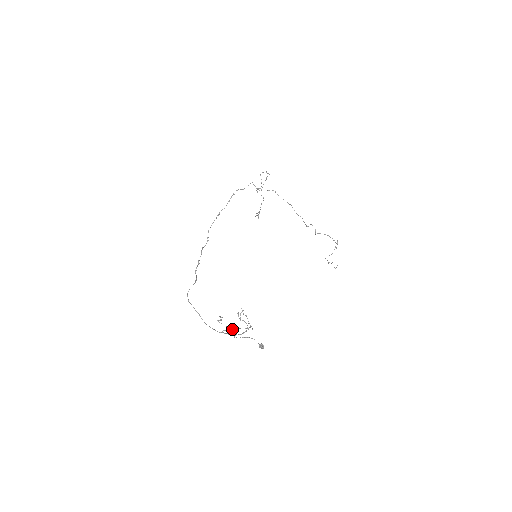
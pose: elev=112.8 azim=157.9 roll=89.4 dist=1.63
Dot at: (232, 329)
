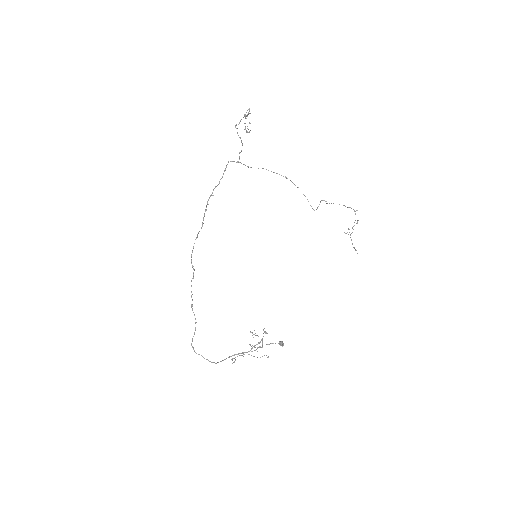
Dot at: occluded
